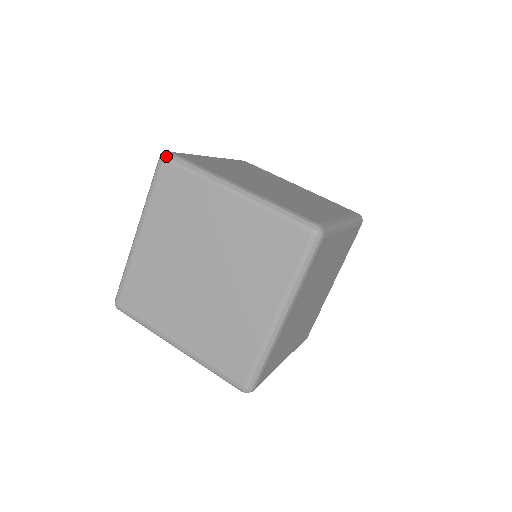
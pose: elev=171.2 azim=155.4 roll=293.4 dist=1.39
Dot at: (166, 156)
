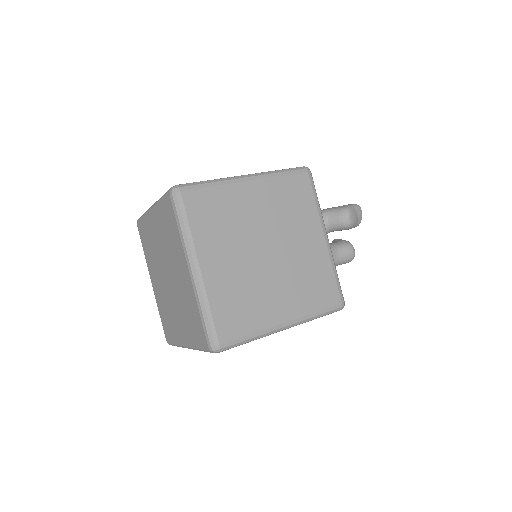
Dot at: (137, 221)
